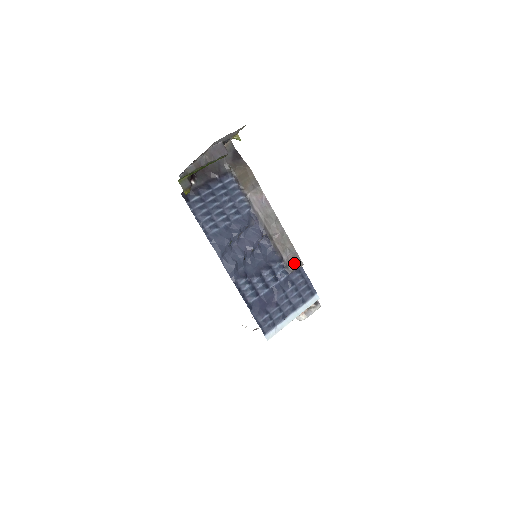
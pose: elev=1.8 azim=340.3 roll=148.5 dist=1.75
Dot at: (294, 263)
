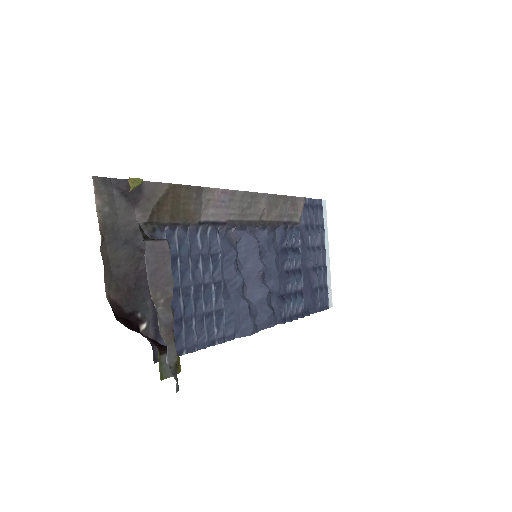
Dot at: (296, 210)
